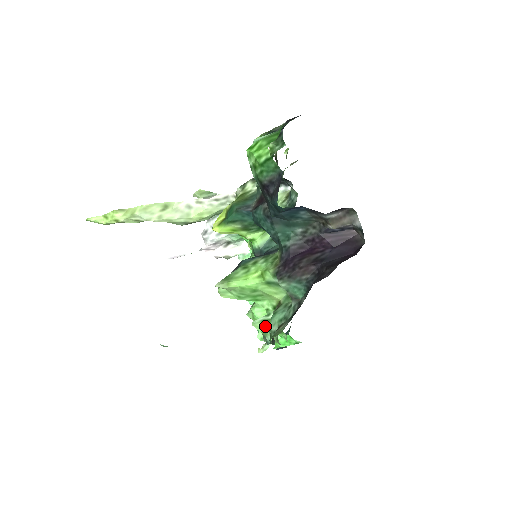
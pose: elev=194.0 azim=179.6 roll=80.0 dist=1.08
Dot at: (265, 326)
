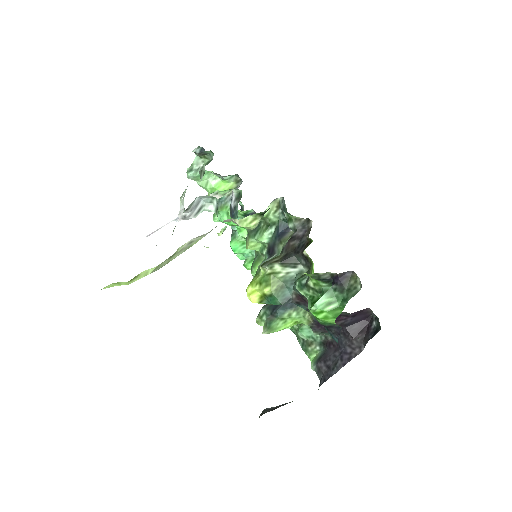
Dot at: (290, 328)
